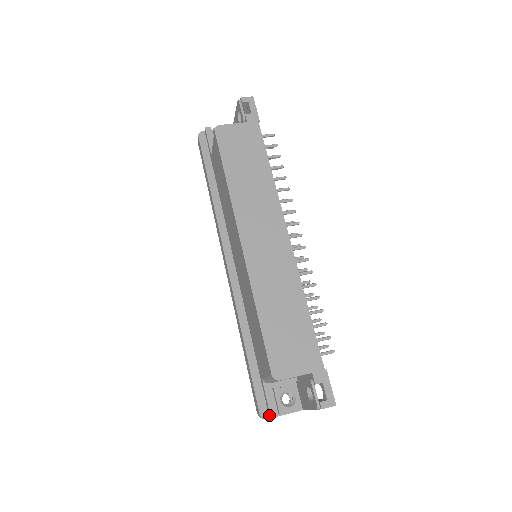
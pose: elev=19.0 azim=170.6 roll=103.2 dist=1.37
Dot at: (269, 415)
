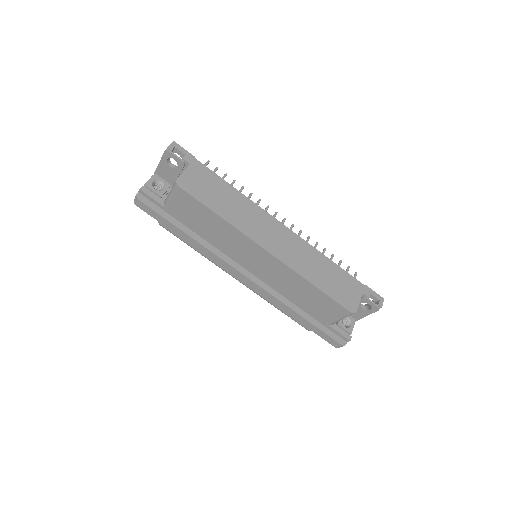
Dot at: (347, 341)
